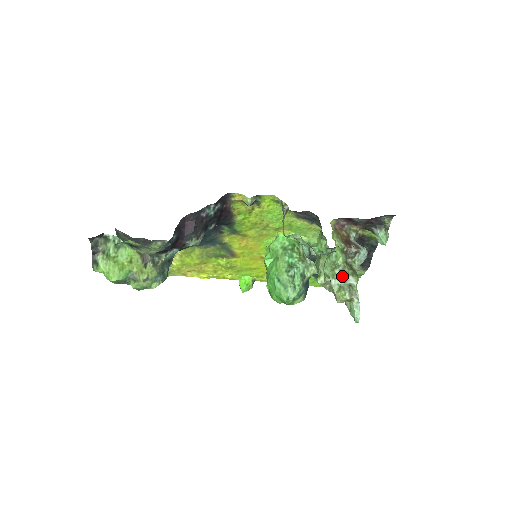
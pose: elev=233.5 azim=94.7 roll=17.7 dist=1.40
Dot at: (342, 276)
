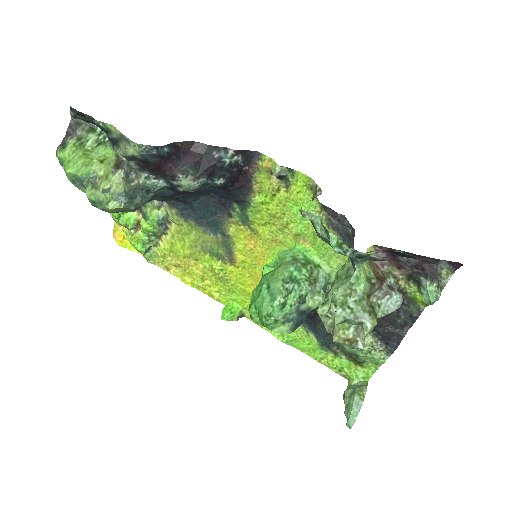
Dot at: (355, 309)
